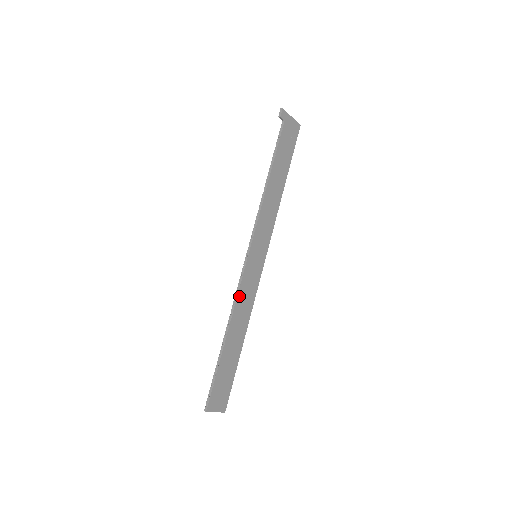
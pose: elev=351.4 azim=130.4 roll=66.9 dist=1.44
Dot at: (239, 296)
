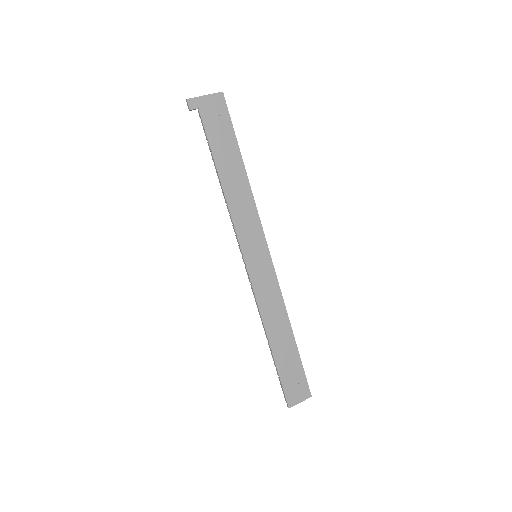
Dot at: (260, 303)
